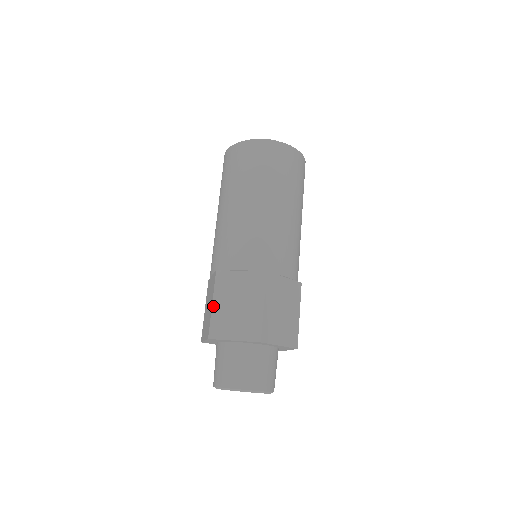
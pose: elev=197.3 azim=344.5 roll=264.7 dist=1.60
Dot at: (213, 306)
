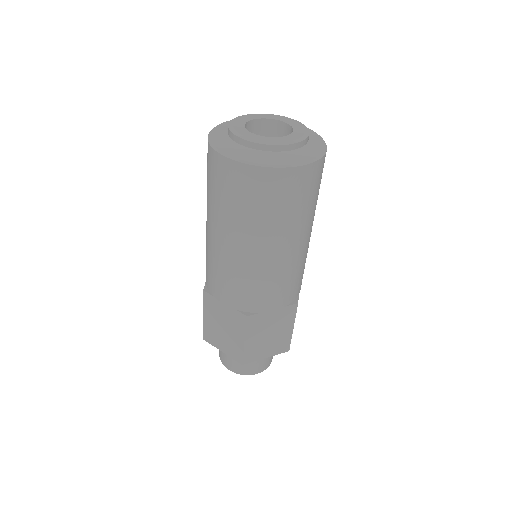
Dot at: (203, 318)
